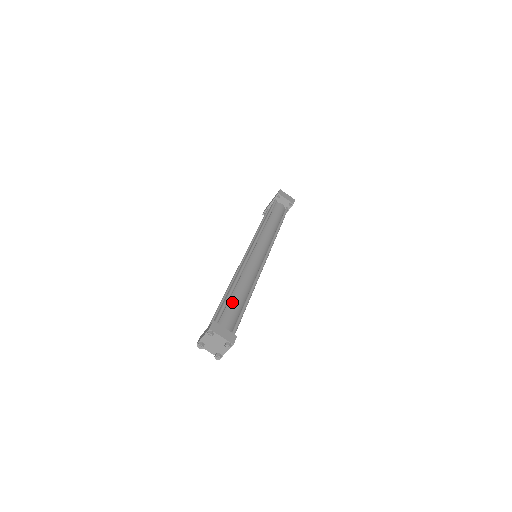
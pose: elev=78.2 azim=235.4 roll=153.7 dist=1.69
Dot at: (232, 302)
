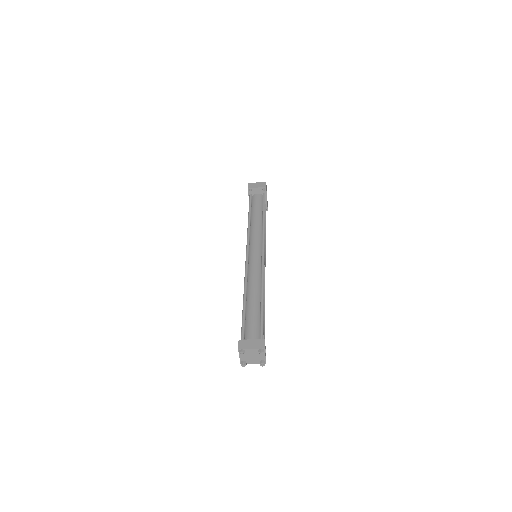
Dot at: (249, 313)
